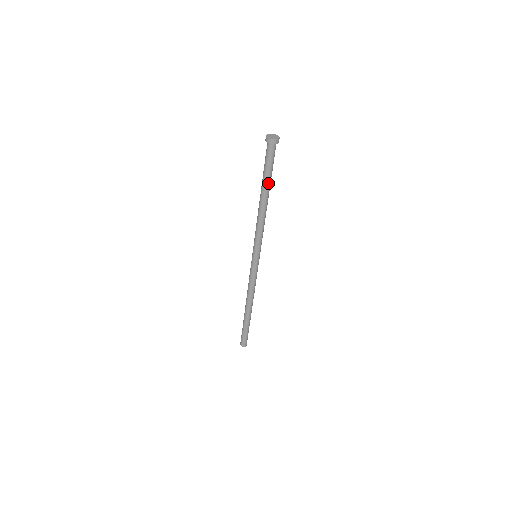
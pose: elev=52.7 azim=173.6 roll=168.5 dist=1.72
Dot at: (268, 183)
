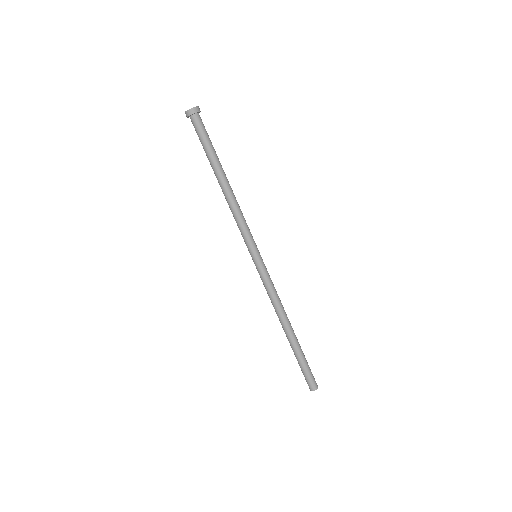
Dot at: (216, 159)
